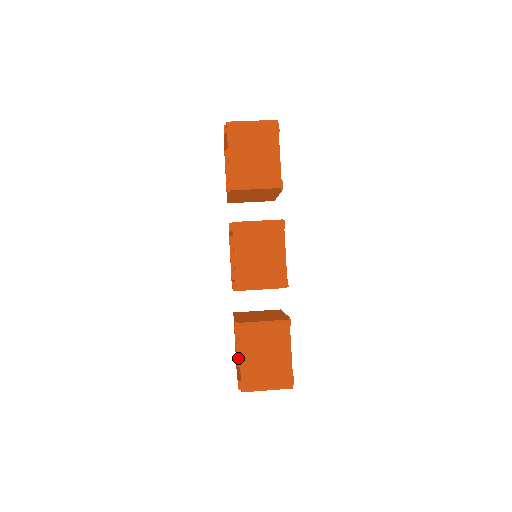
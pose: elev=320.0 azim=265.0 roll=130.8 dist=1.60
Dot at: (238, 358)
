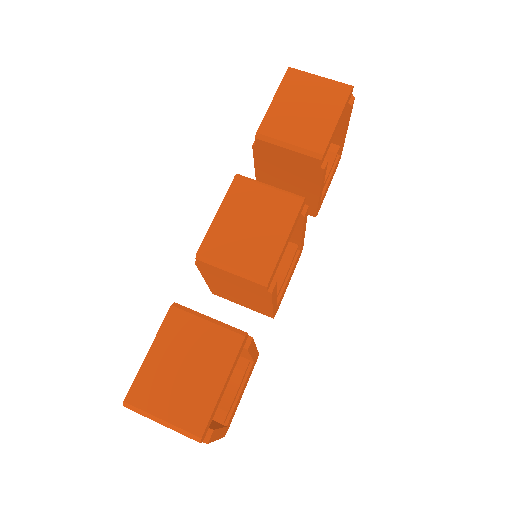
Dot at: occluded
